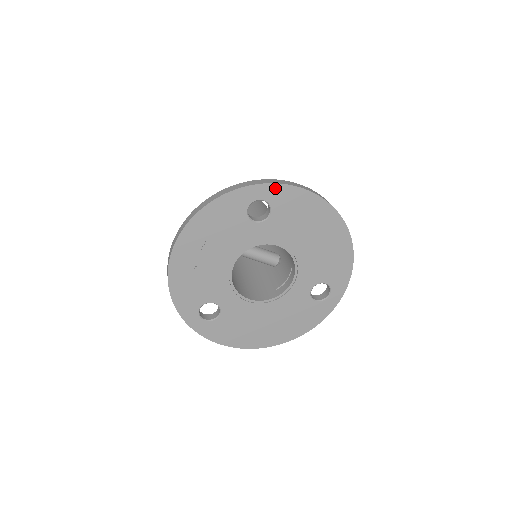
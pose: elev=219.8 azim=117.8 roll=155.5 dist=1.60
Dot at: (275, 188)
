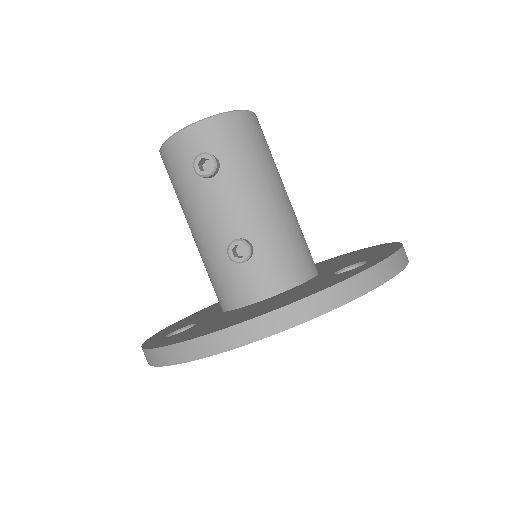
Dot at: occluded
